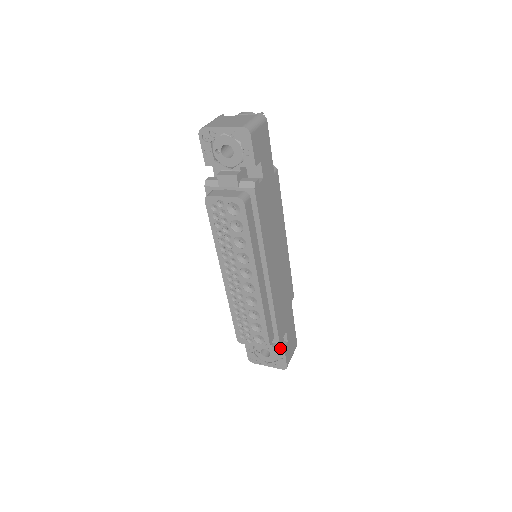
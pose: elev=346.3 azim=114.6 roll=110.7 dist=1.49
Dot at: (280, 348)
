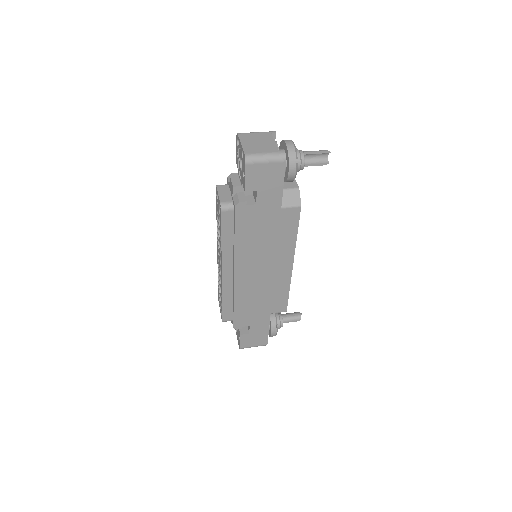
Dot at: (240, 332)
